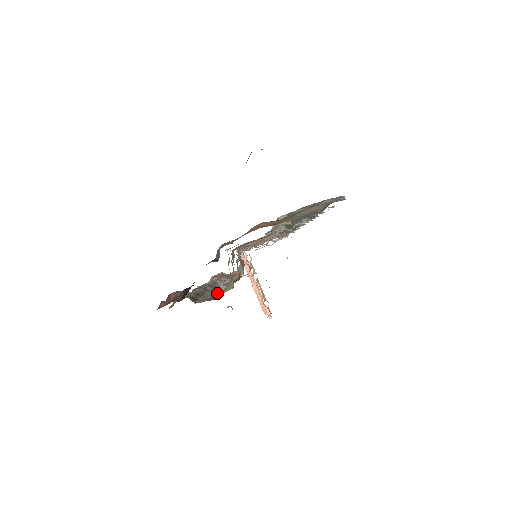
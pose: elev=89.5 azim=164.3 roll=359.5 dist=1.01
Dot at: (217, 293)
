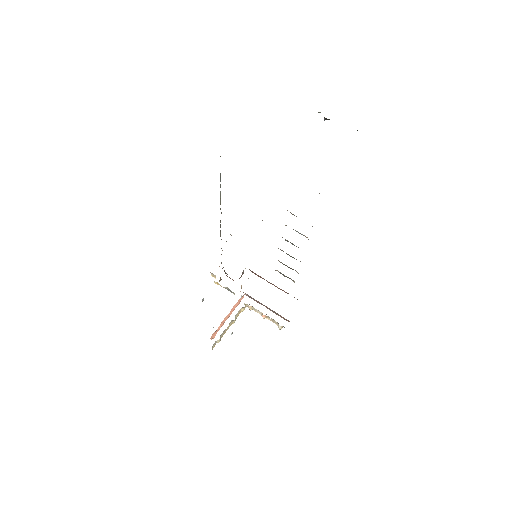
Dot at: occluded
